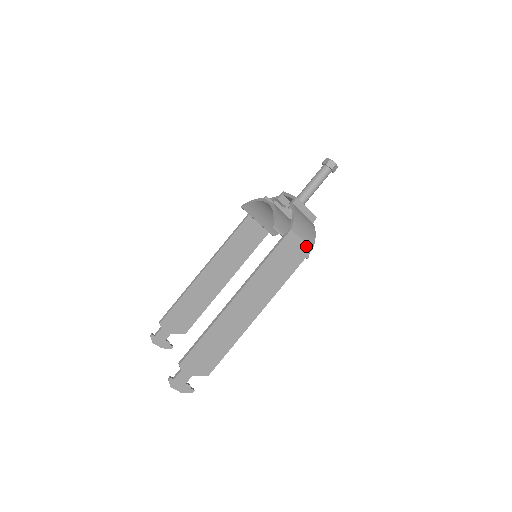
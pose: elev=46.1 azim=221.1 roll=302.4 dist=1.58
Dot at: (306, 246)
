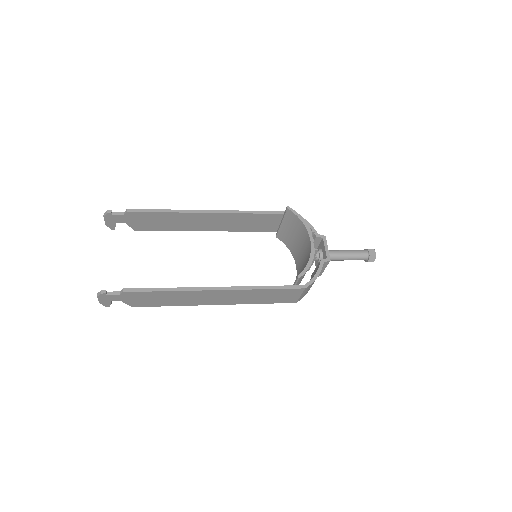
Dot at: (297, 299)
